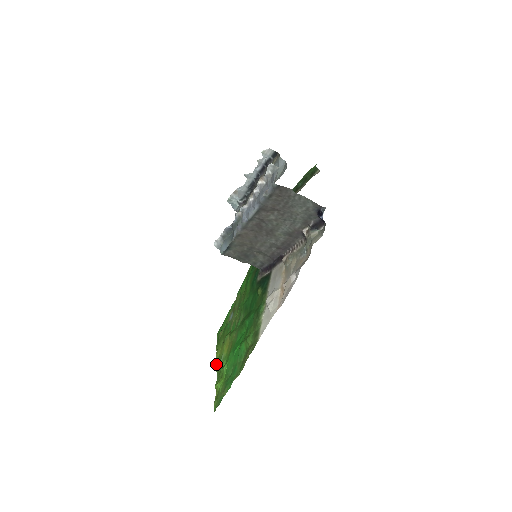
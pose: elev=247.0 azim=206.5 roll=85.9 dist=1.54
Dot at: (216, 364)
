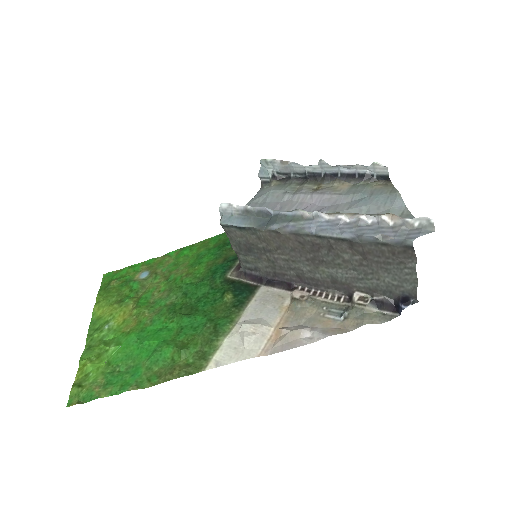
Dot at: (90, 323)
